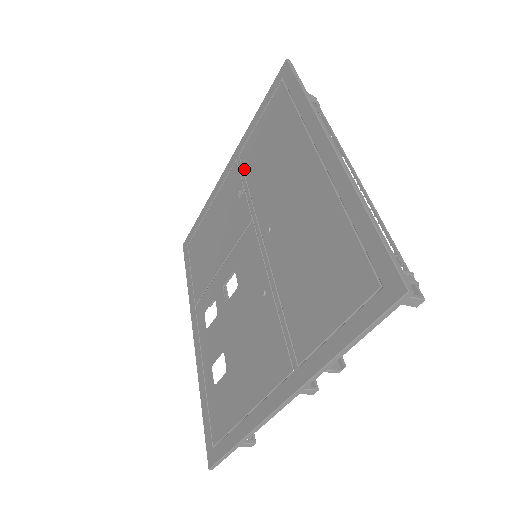
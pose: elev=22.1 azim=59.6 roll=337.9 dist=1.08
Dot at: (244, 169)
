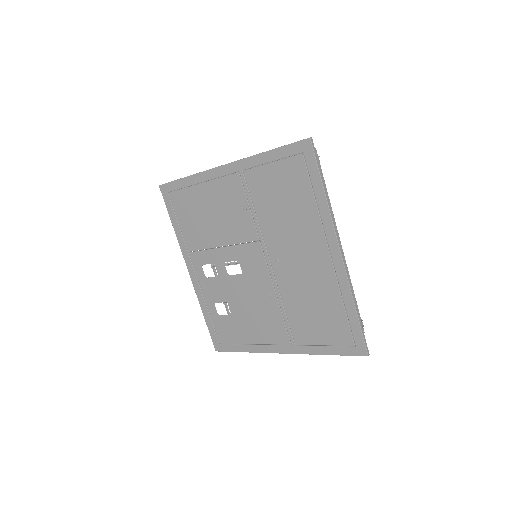
Dot at: (250, 191)
